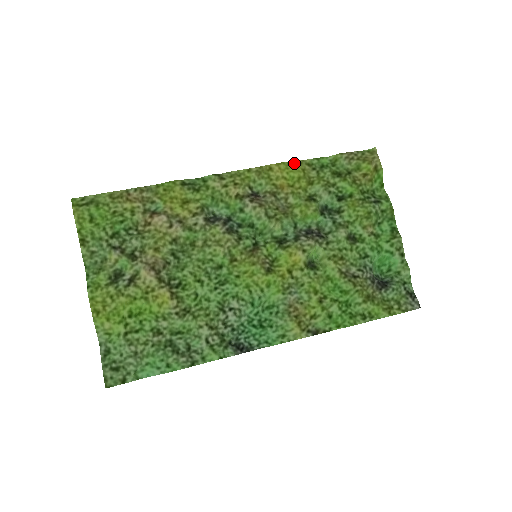
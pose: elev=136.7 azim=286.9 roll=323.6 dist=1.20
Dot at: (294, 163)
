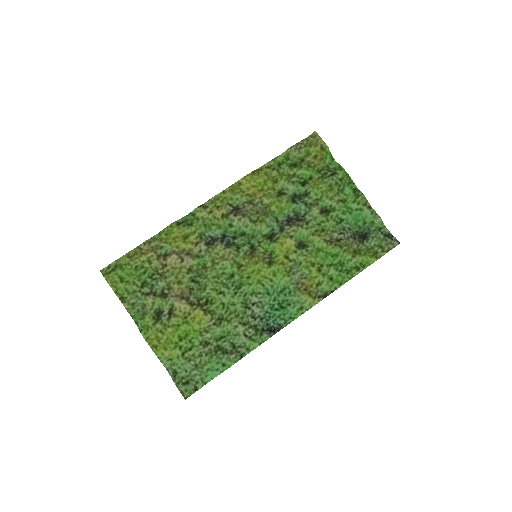
Dot at: (256, 171)
